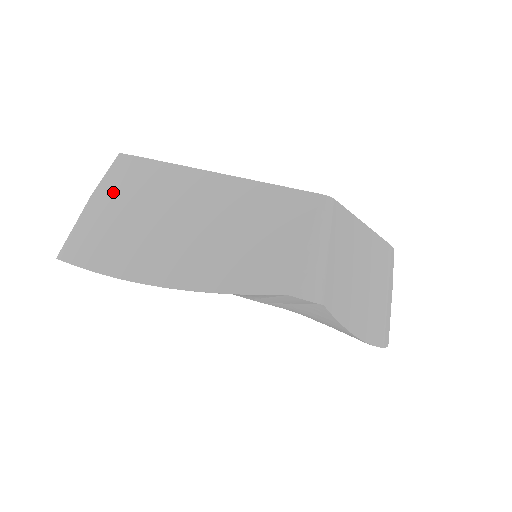
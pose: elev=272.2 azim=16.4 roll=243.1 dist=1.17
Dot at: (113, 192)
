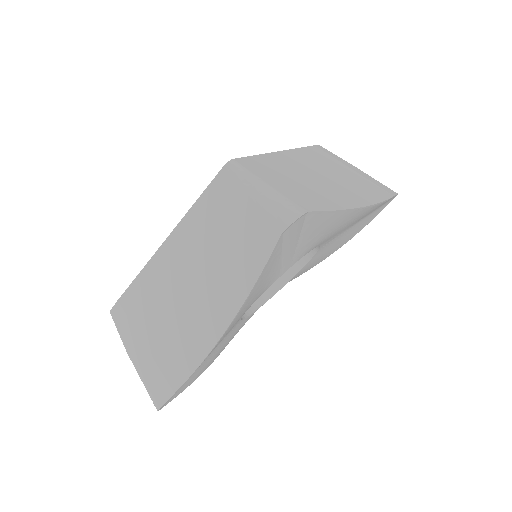
Dot at: (134, 333)
